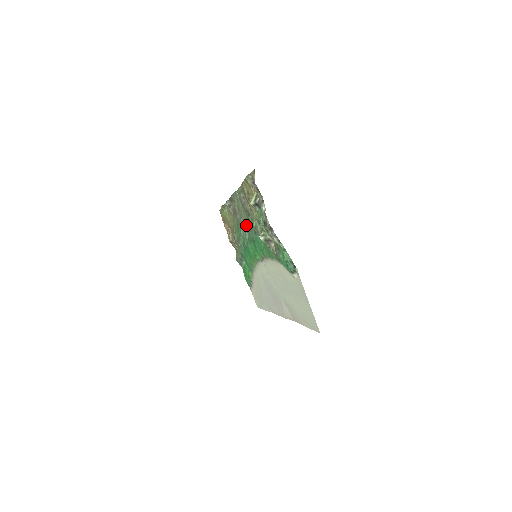
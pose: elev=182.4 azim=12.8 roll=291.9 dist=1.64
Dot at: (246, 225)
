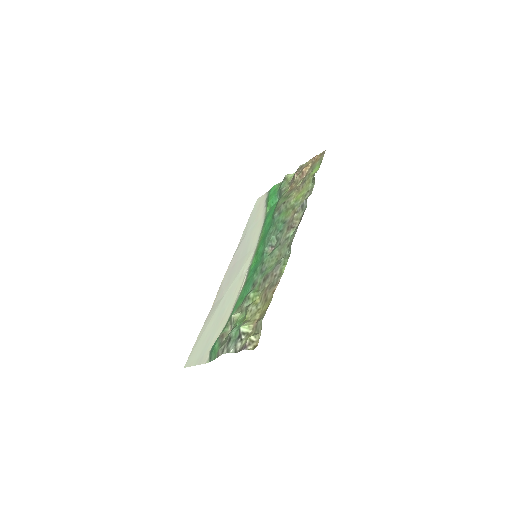
Dot at: (268, 259)
